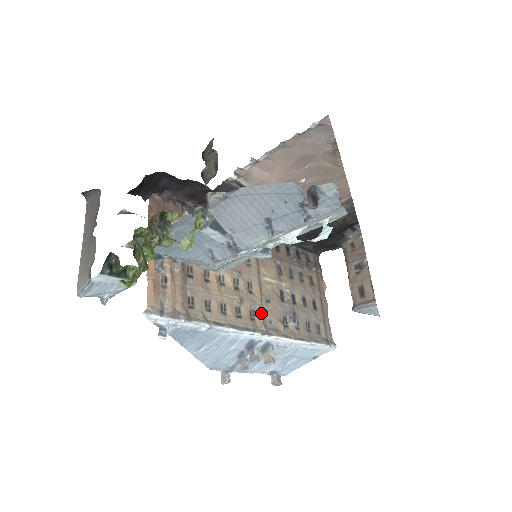
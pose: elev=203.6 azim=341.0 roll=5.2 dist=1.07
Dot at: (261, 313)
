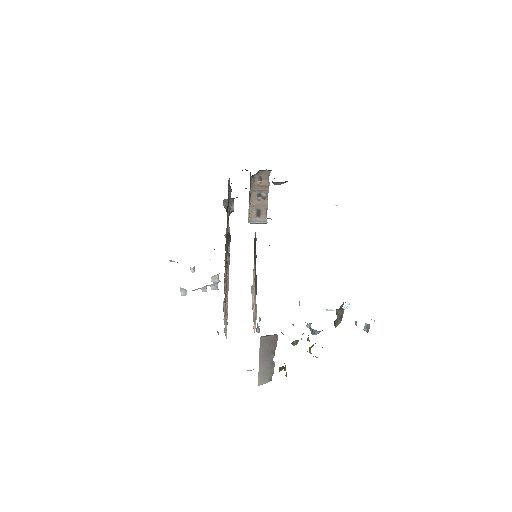
Dot at: occluded
